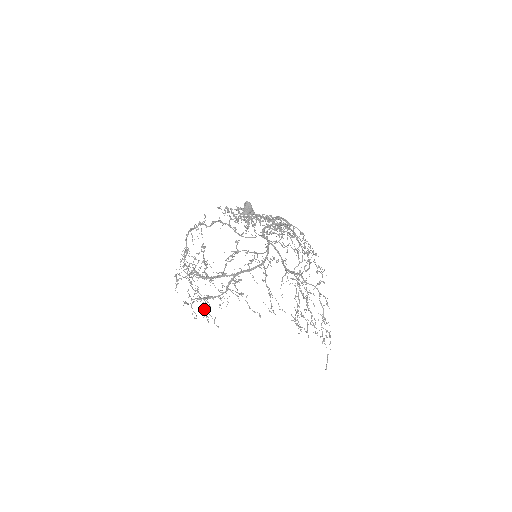
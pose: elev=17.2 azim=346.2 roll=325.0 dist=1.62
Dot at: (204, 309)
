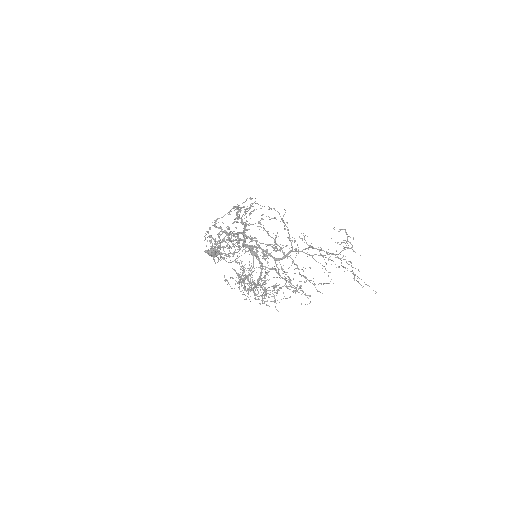
Dot at: (269, 306)
